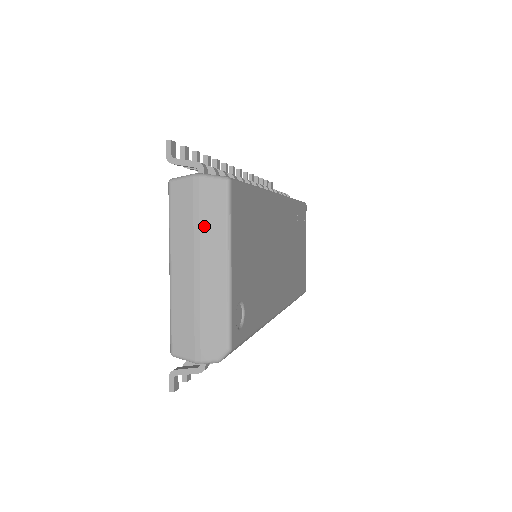
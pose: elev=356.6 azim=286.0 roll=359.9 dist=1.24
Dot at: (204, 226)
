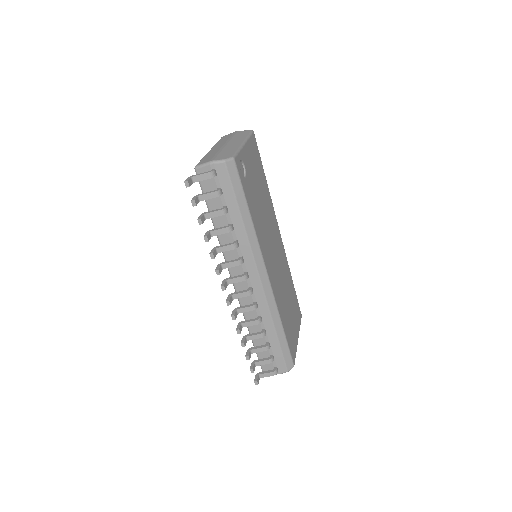
Dot at: (235, 137)
